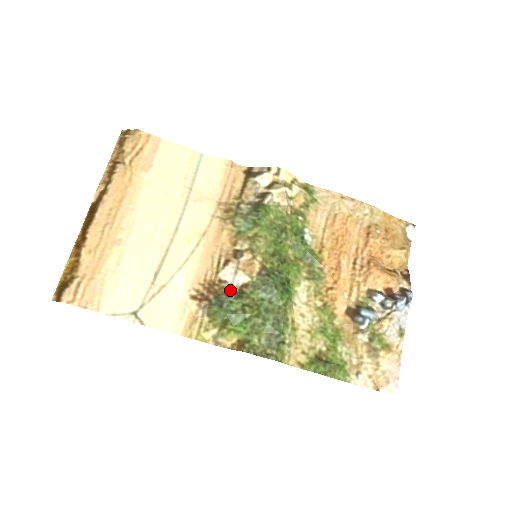
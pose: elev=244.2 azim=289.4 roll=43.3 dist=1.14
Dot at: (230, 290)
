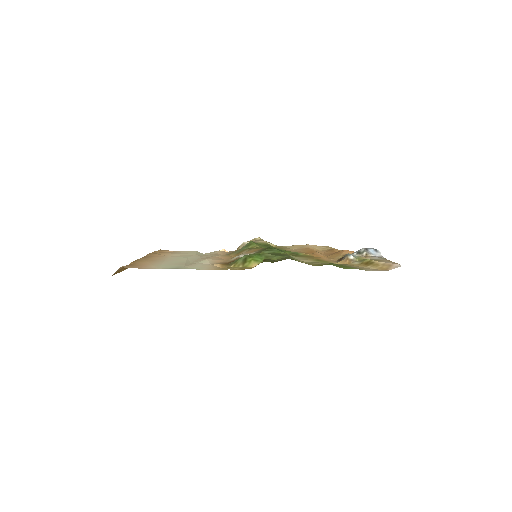
Dot at: occluded
